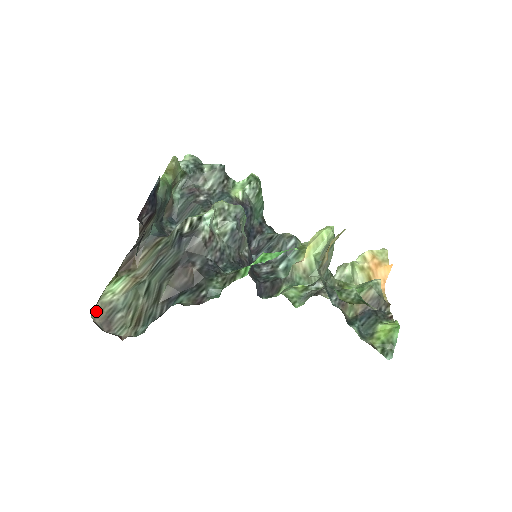
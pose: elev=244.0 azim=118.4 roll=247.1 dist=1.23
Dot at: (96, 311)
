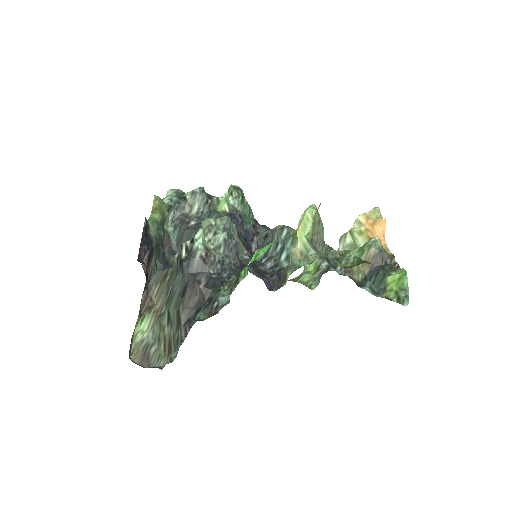
Dot at: (133, 353)
